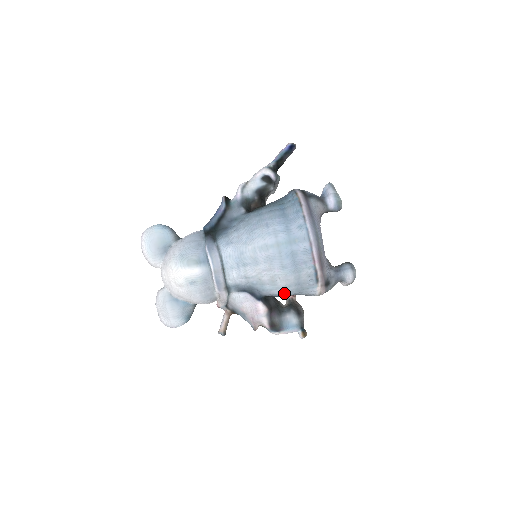
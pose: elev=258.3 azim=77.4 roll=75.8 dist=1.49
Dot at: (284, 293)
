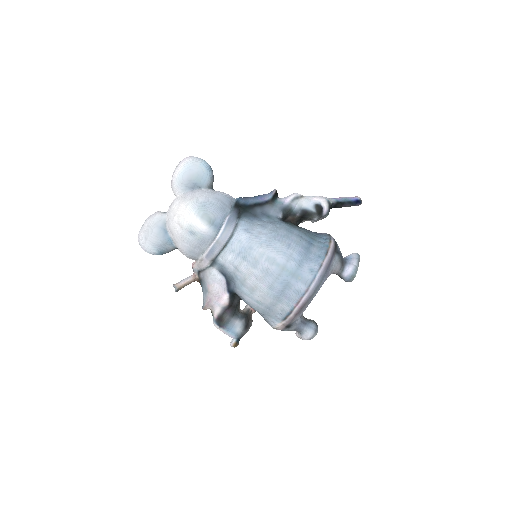
Dot at: (252, 304)
